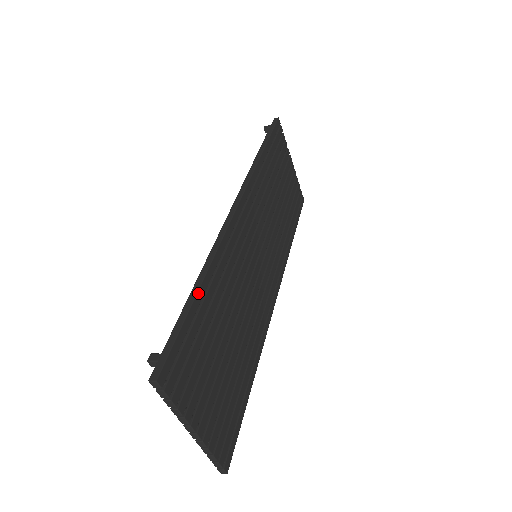
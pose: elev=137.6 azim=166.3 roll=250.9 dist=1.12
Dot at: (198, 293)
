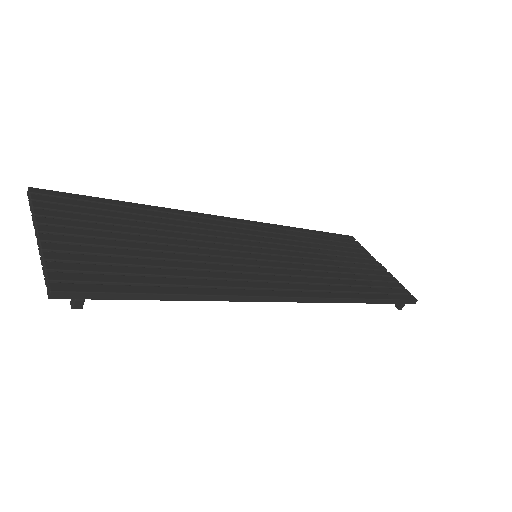
Dot at: (125, 202)
